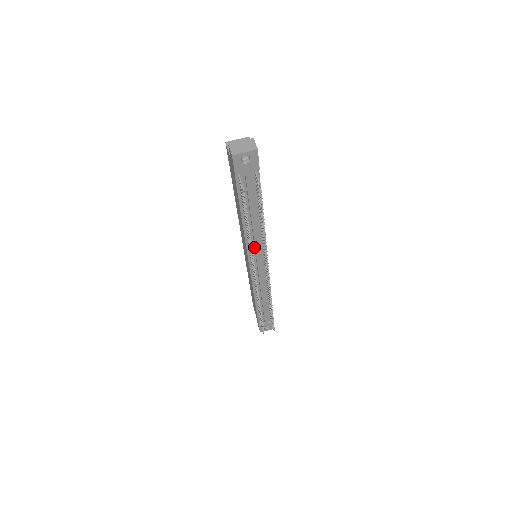
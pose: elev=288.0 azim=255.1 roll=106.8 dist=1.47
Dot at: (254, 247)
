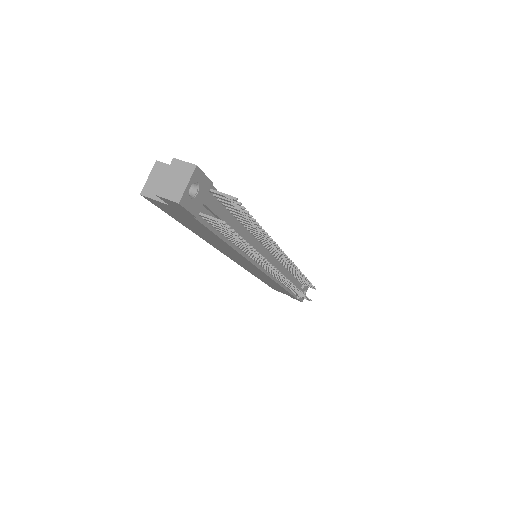
Dot at: occluded
